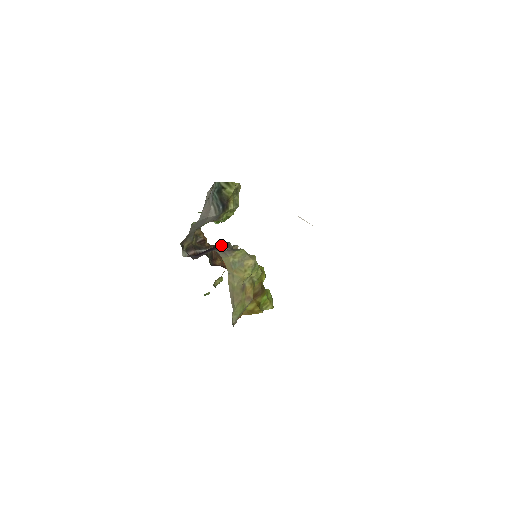
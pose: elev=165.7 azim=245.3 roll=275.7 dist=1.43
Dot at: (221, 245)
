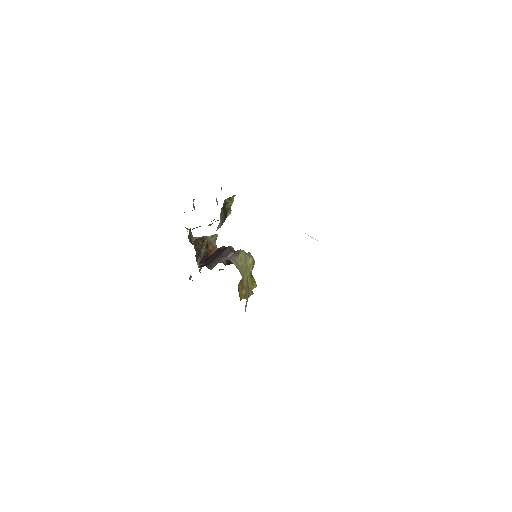
Dot at: (226, 250)
